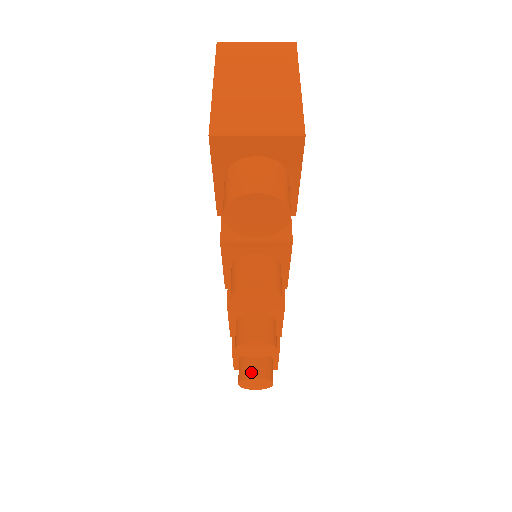
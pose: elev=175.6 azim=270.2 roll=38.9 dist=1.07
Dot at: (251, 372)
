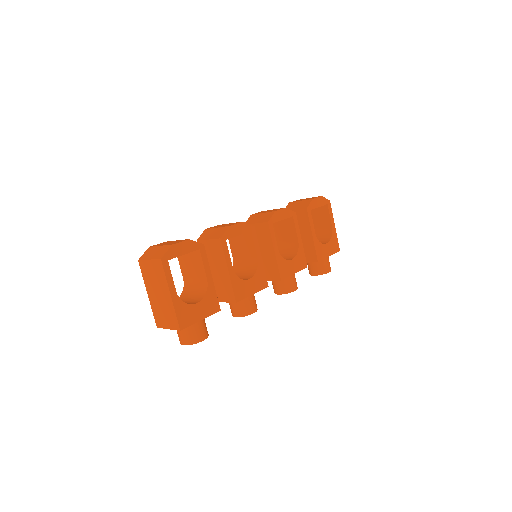
Dot at: (311, 272)
